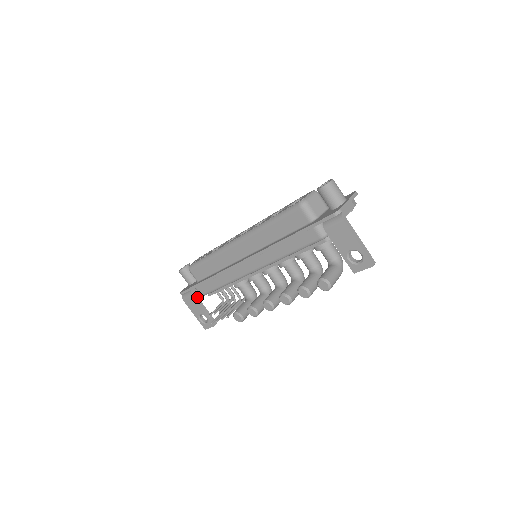
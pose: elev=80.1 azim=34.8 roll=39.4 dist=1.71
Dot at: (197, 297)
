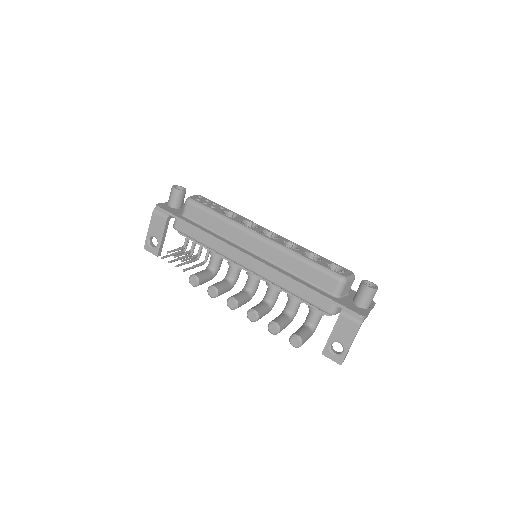
Dot at: (168, 224)
